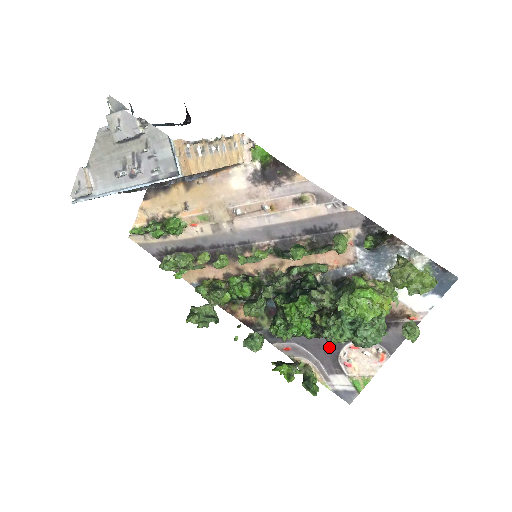
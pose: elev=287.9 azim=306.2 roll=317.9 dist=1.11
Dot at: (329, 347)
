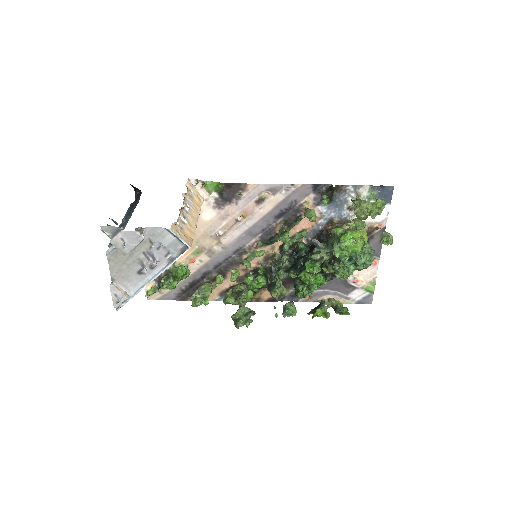
Dot at: occluded
